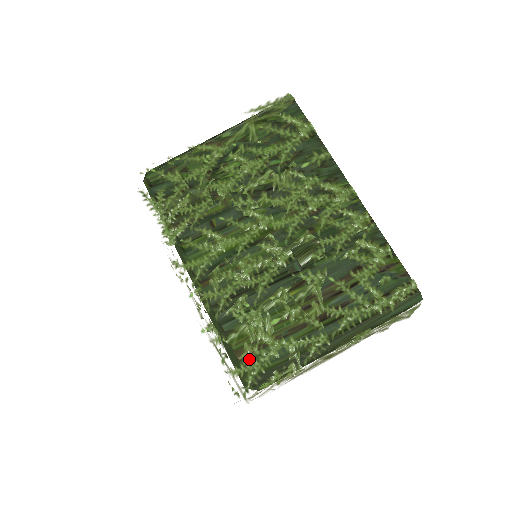
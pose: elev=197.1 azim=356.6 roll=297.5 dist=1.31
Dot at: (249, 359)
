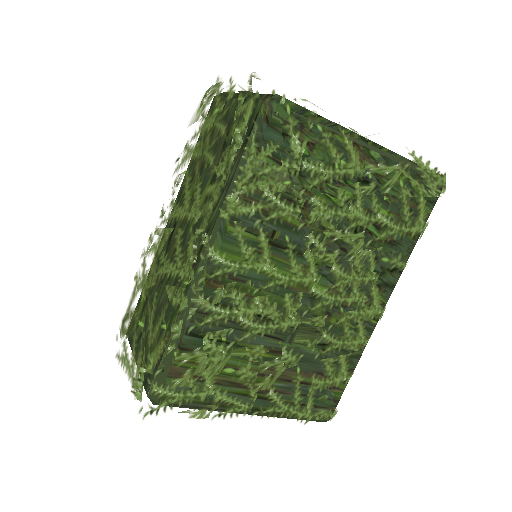
Dot at: (179, 387)
